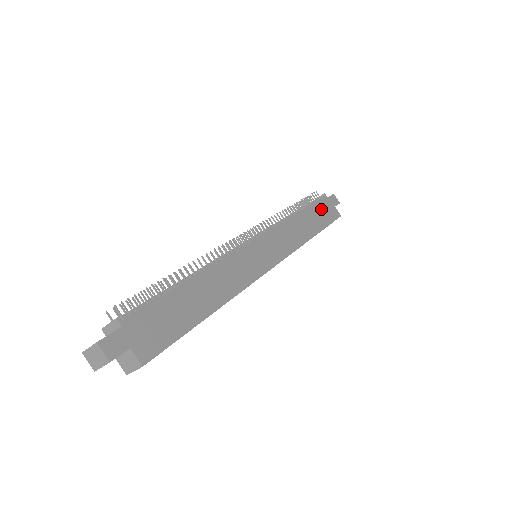
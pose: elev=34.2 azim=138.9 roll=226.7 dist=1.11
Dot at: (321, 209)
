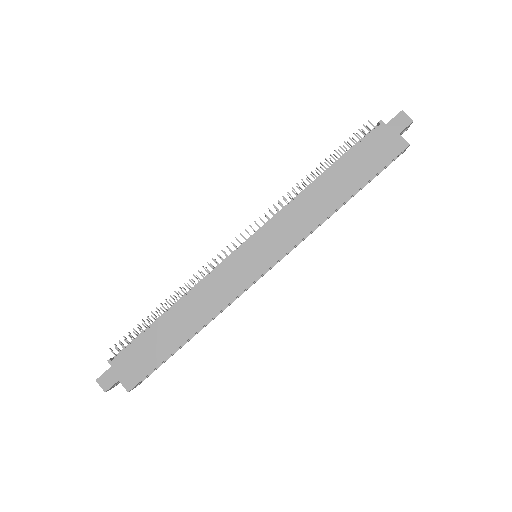
Dot at: (366, 152)
